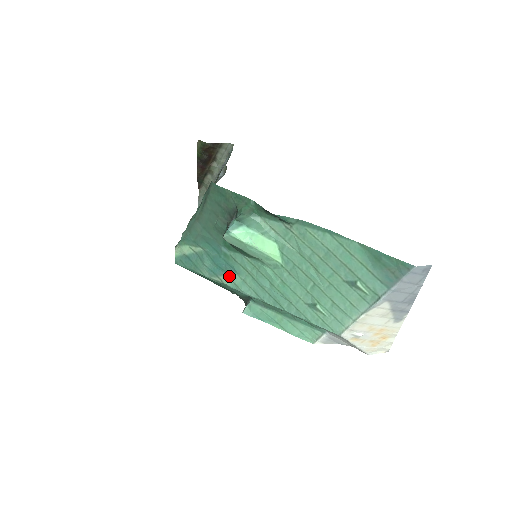
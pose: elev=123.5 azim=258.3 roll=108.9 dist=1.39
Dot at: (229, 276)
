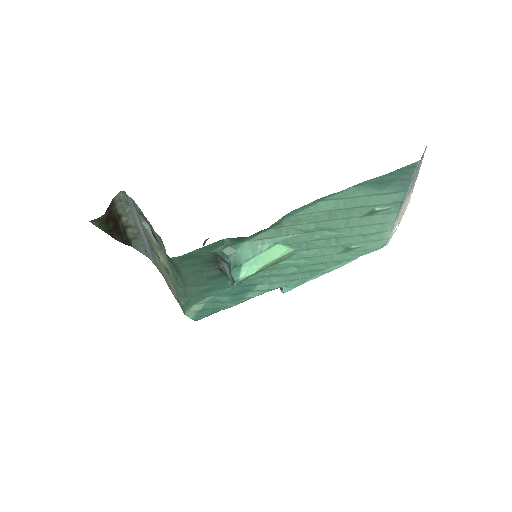
Dot at: (254, 291)
